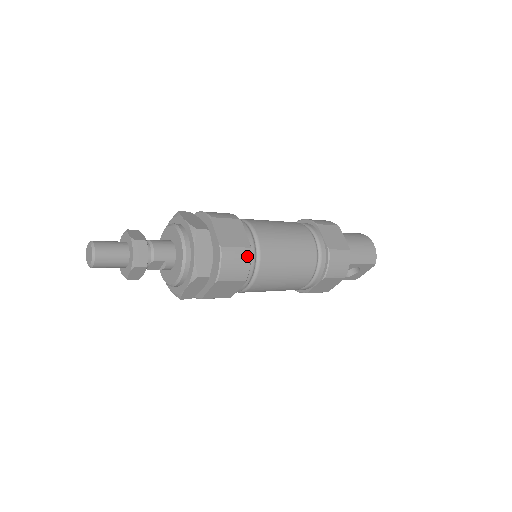
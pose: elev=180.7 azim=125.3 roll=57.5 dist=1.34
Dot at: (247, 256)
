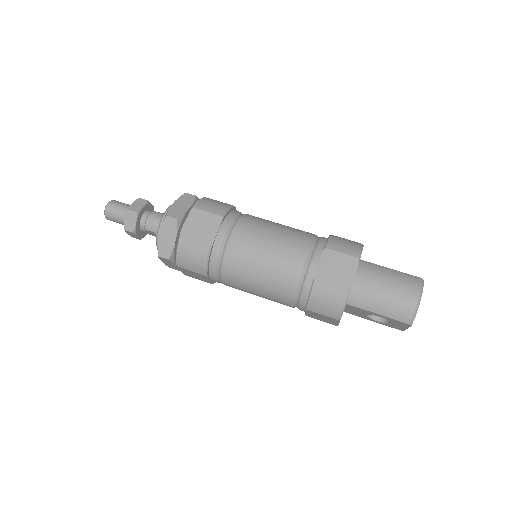
Dot at: (204, 254)
